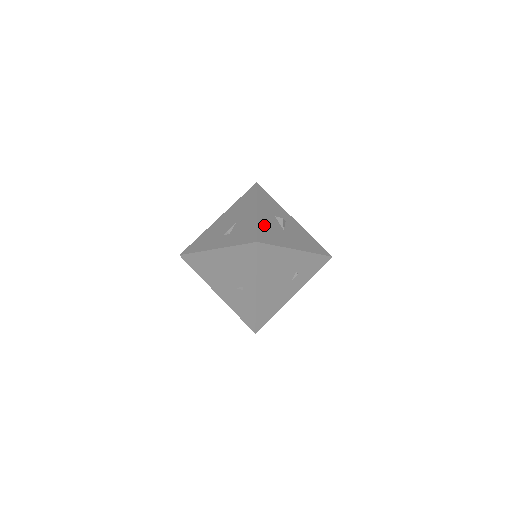
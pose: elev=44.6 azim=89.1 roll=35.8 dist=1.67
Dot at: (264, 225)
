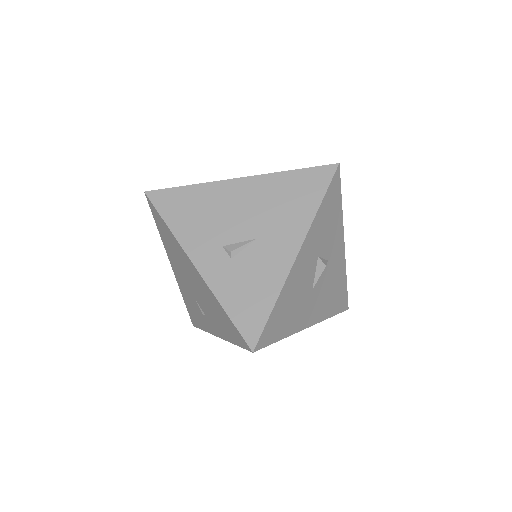
Dot at: (288, 295)
